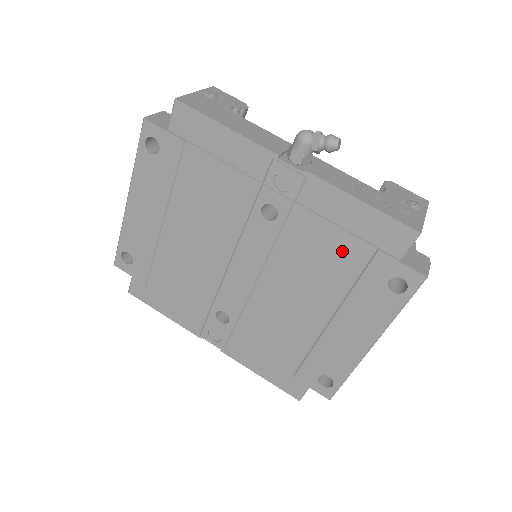
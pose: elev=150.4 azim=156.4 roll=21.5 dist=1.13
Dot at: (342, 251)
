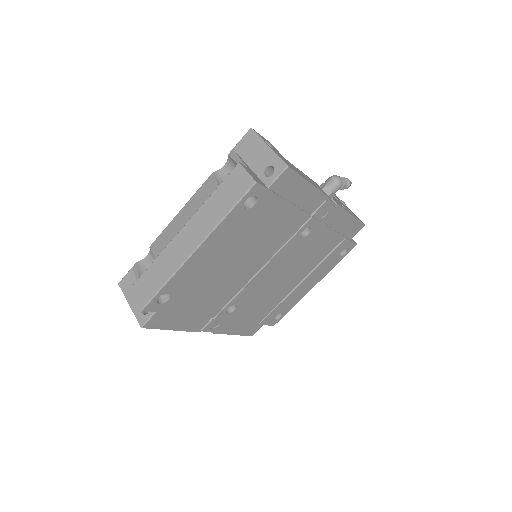
Dot at: (330, 243)
